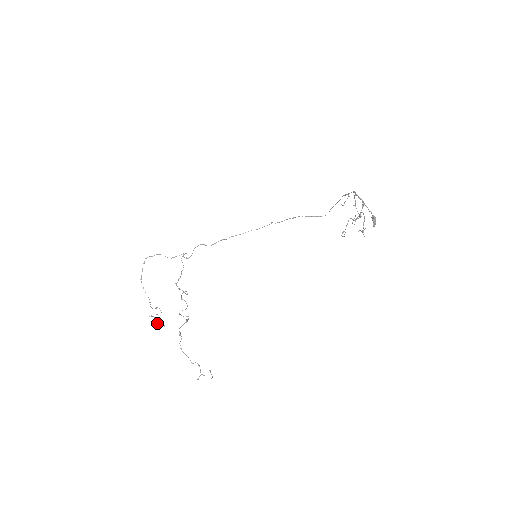
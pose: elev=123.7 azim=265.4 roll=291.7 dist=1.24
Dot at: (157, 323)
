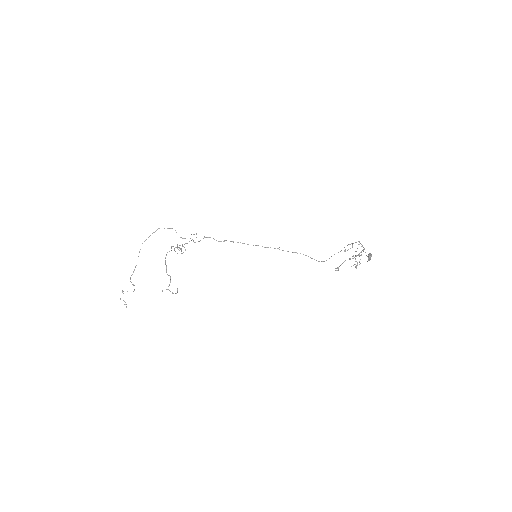
Dot at: (123, 300)
